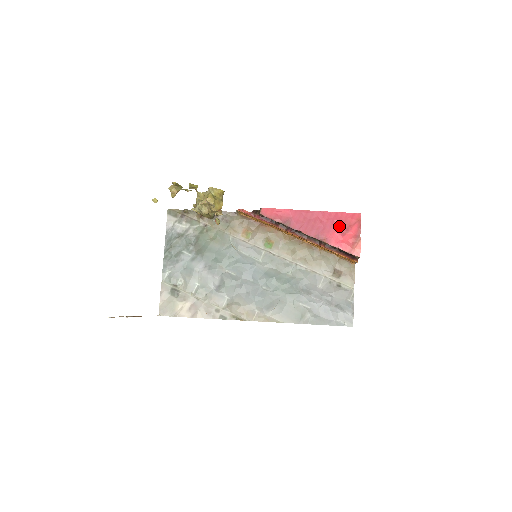
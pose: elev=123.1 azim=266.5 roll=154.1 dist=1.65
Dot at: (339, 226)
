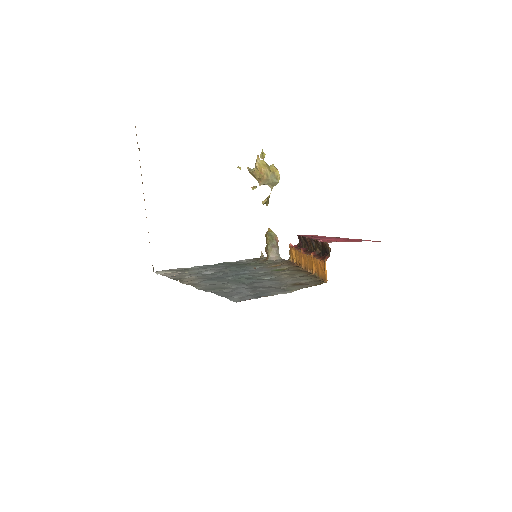
Dot at: (346, 239)
